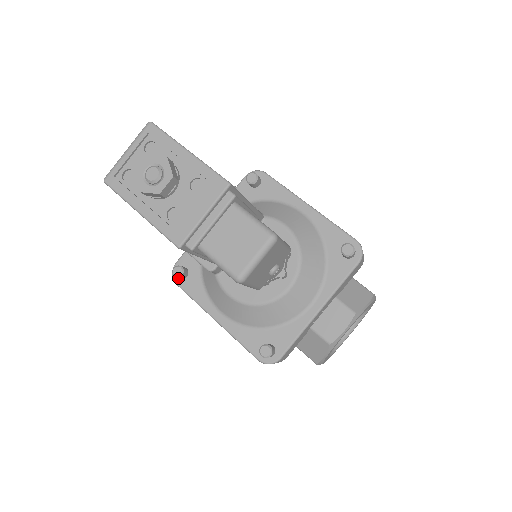
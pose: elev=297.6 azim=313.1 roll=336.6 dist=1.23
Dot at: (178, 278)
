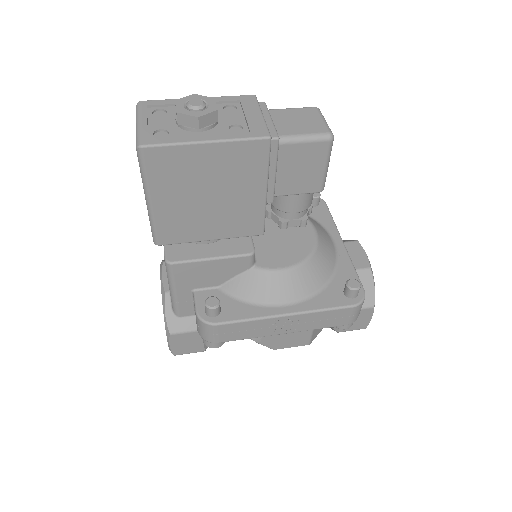
Dot at: (213, 318)
